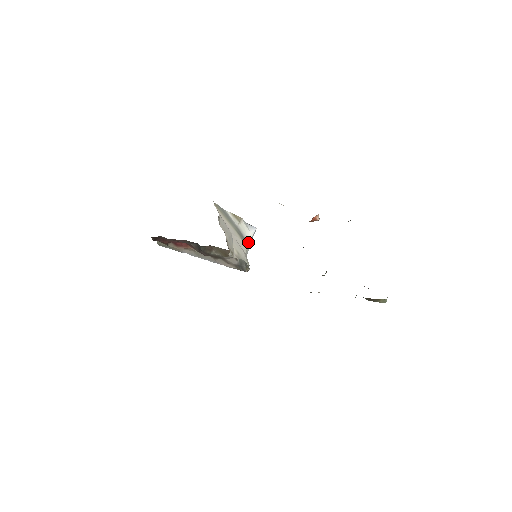
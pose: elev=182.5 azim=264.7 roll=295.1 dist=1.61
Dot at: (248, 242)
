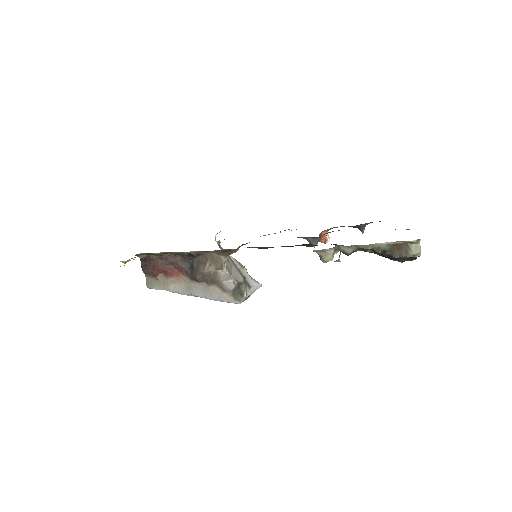
Dot at: (251, 286)
